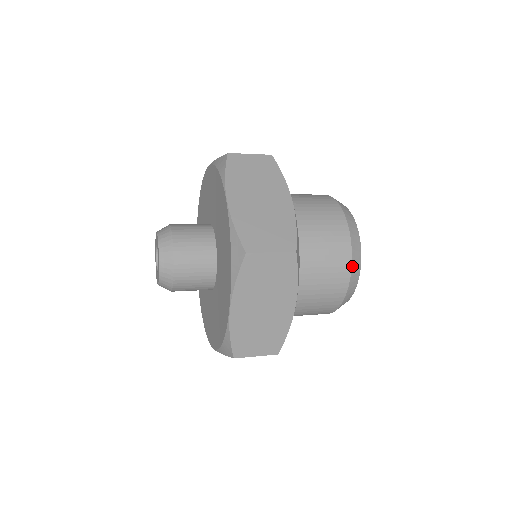
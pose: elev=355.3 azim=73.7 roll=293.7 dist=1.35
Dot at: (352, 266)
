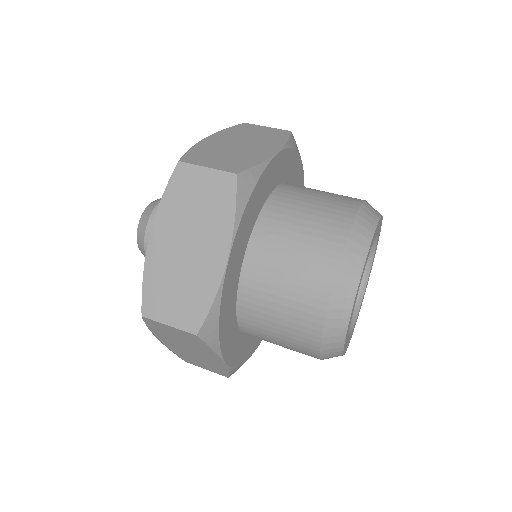
Dot at: (323, 343)
